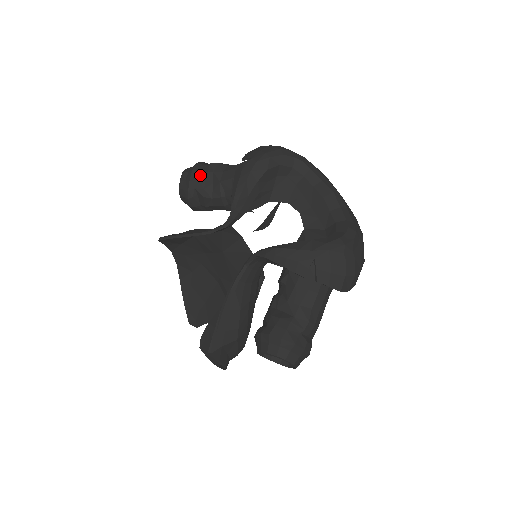
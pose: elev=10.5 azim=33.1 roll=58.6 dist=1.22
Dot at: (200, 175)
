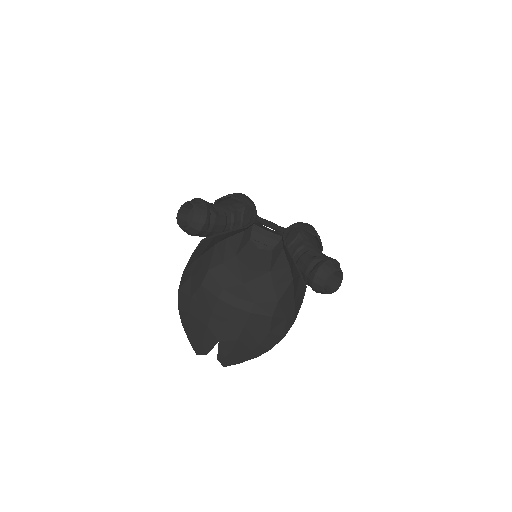
Dot at: (207, 202)
